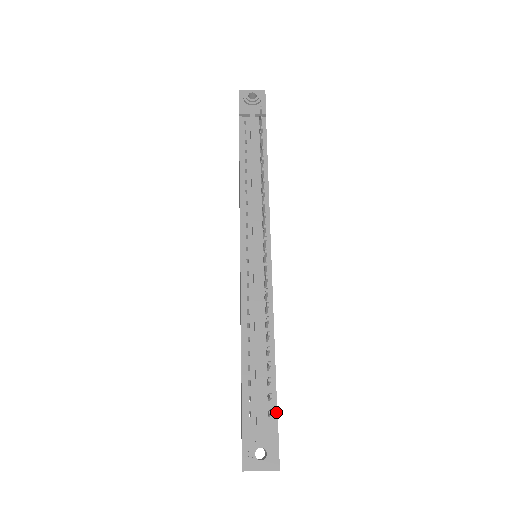
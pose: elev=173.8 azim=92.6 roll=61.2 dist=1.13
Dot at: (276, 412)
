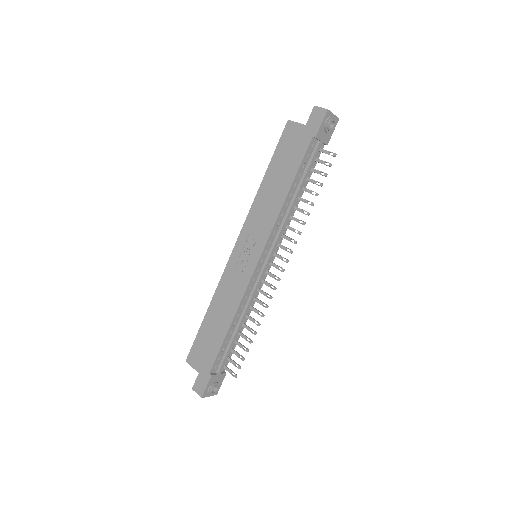
Dot at: occluded
